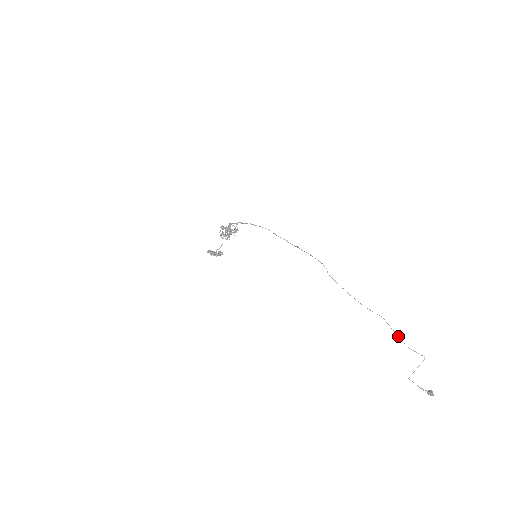
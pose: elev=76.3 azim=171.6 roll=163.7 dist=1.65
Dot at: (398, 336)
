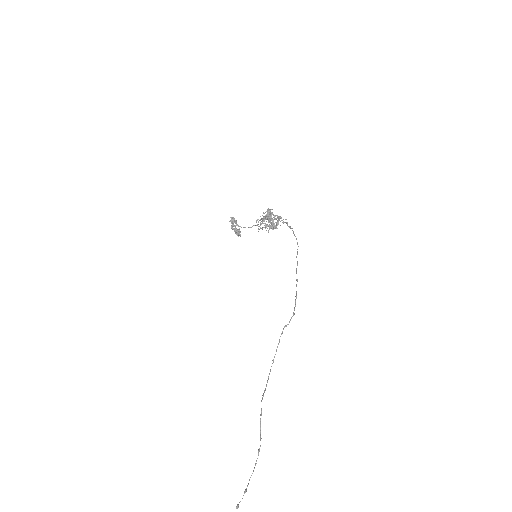
Dot at: occluded
